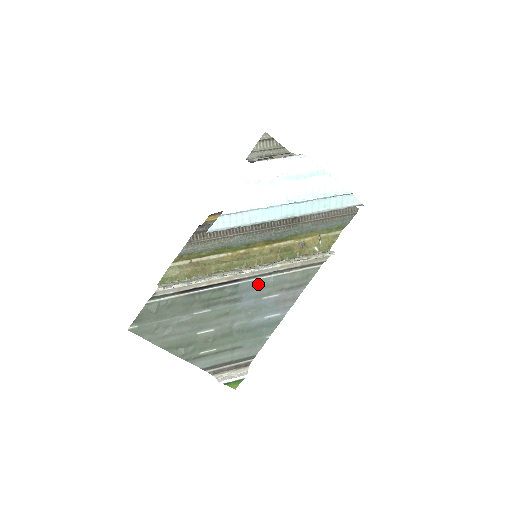
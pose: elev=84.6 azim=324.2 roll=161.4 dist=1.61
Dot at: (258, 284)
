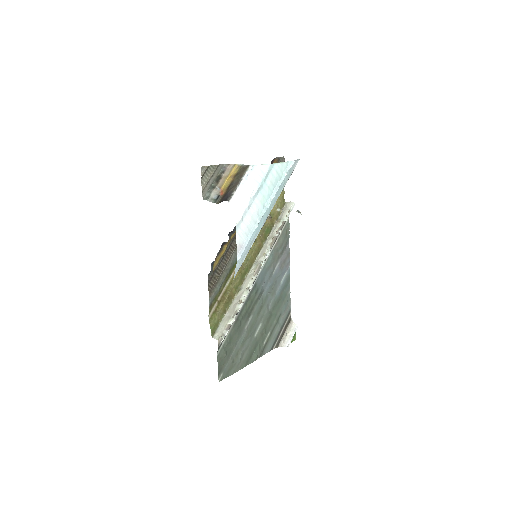
Dot at: (265, 270)
